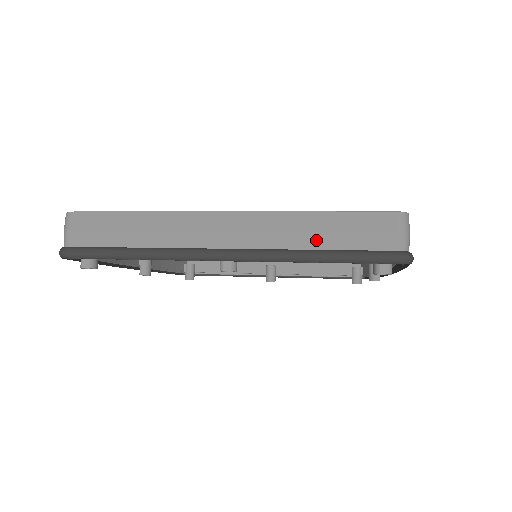
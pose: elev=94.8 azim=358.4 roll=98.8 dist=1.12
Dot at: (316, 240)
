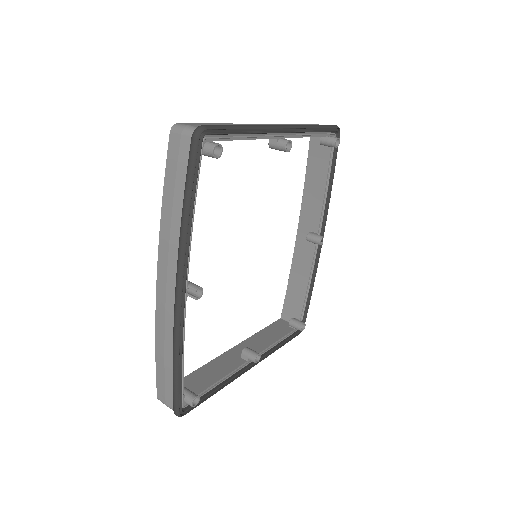
Dot at: occluded
